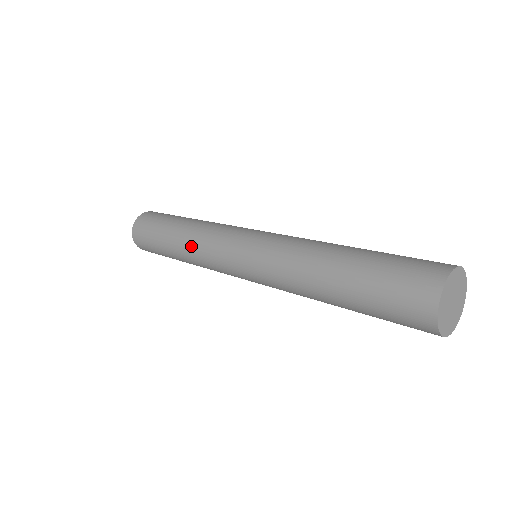
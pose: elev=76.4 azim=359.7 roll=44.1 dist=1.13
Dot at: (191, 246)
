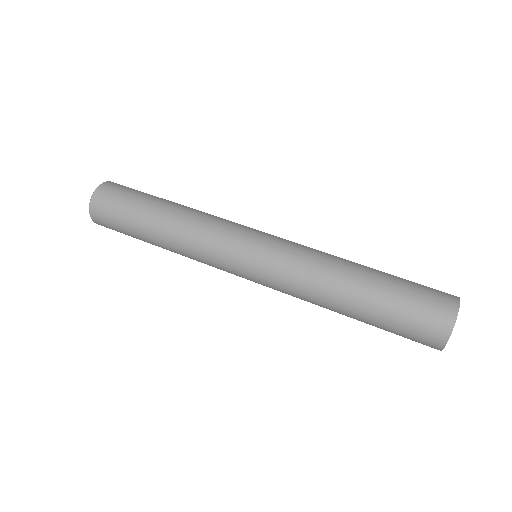
Dot at: (188, 226)
